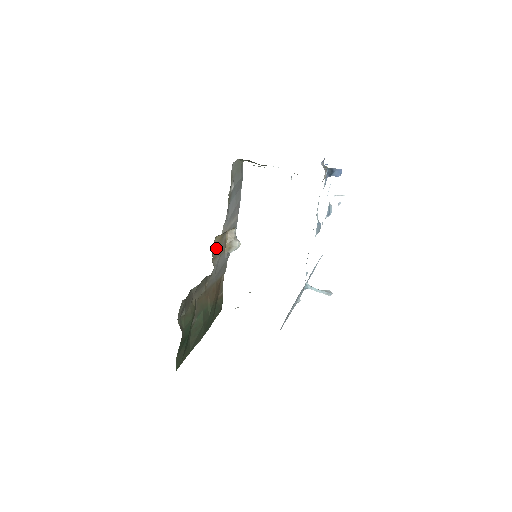
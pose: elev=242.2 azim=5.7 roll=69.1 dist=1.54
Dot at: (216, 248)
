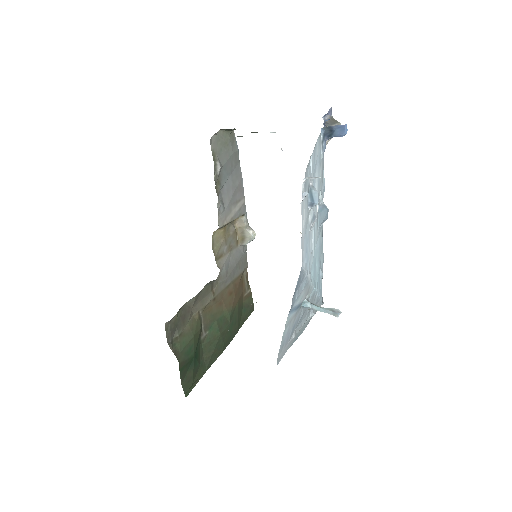
Dot at: (219, 245)
